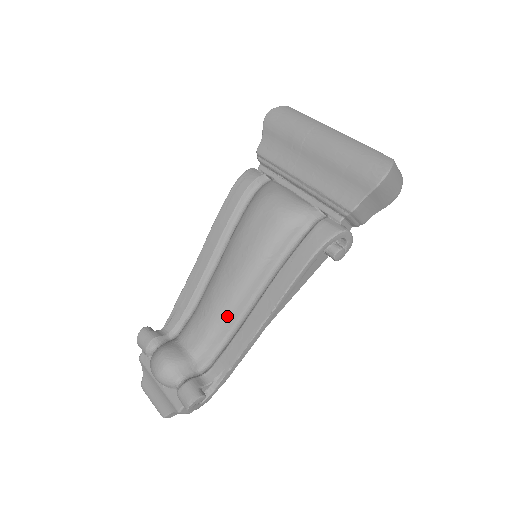
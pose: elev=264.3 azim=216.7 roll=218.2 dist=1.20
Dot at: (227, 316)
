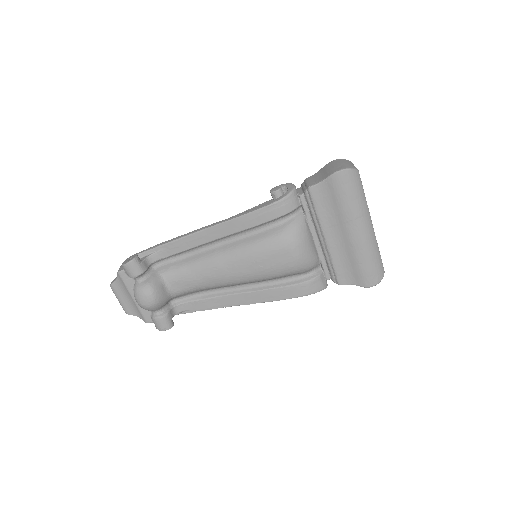
Dot at: (214, 287)
